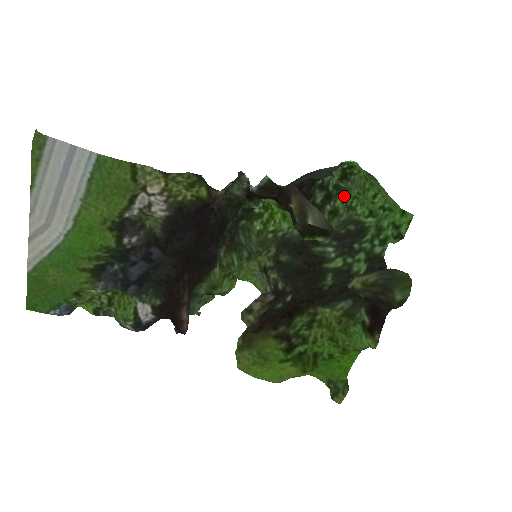
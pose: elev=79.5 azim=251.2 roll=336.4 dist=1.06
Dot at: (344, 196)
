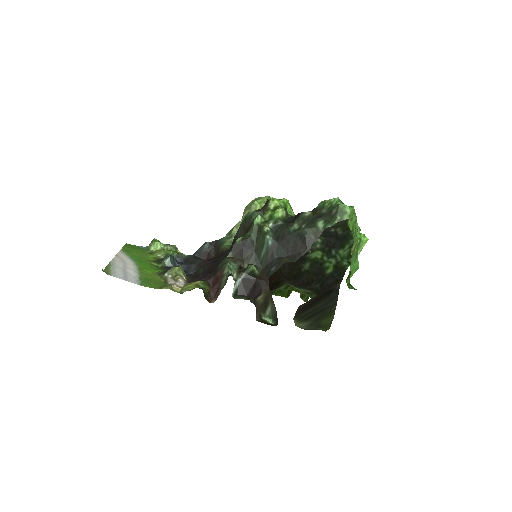
Dot at: occluded
